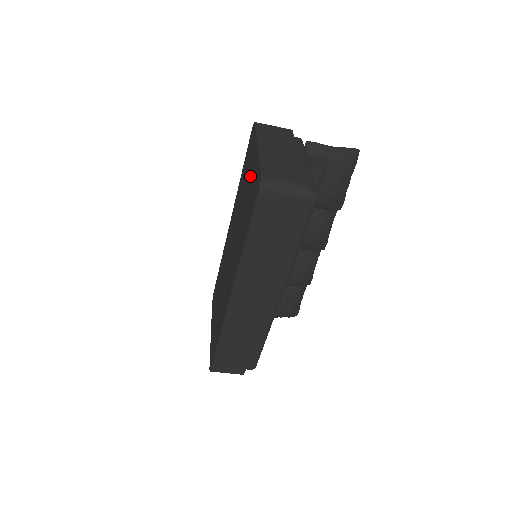
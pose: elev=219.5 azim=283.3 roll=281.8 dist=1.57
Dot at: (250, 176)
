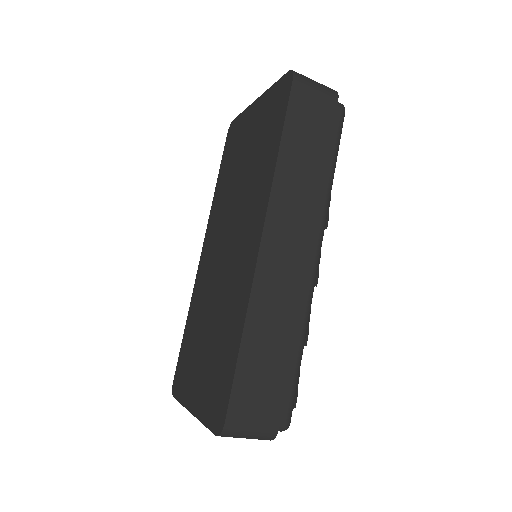
Dot at: (252, 130)
